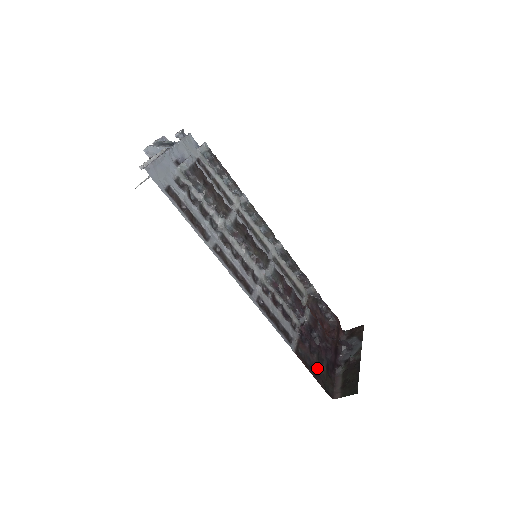
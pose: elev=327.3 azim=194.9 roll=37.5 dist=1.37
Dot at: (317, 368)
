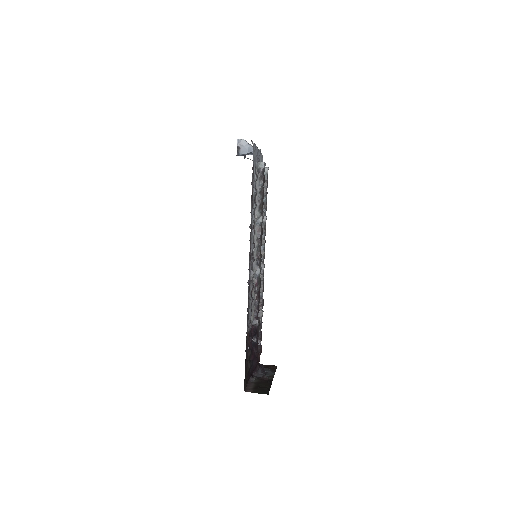
Dot at: (247, 361)
